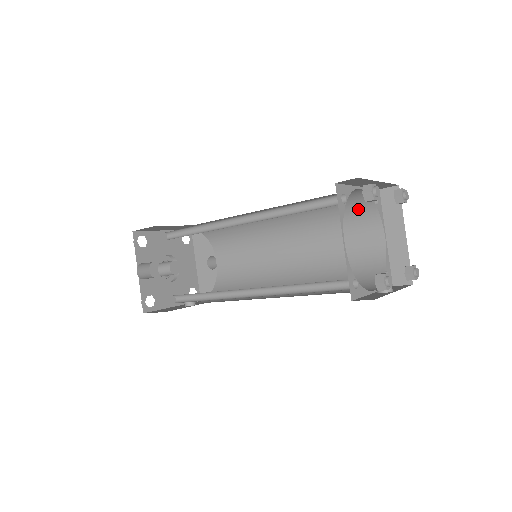
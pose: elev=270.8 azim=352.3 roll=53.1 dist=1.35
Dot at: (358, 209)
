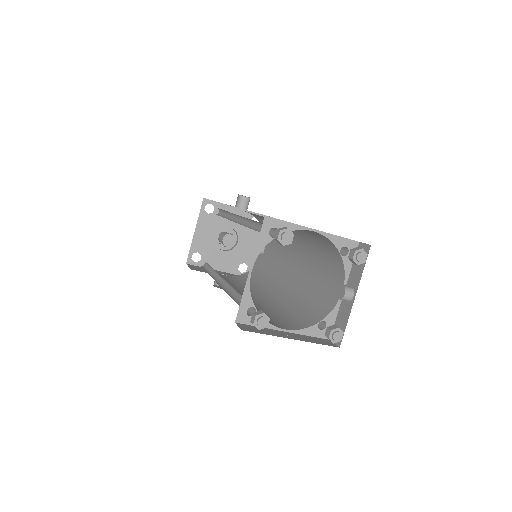
Dot at: (270, 234)
